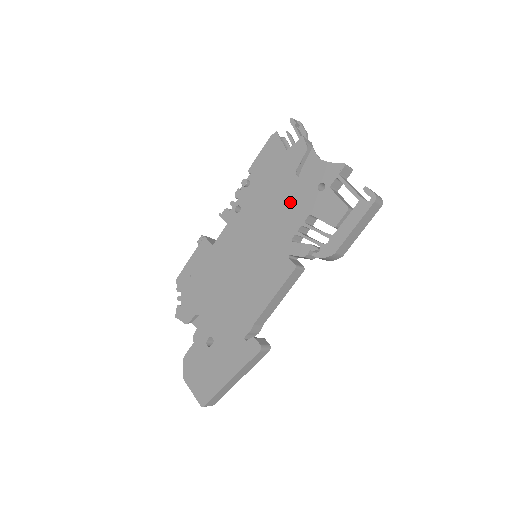
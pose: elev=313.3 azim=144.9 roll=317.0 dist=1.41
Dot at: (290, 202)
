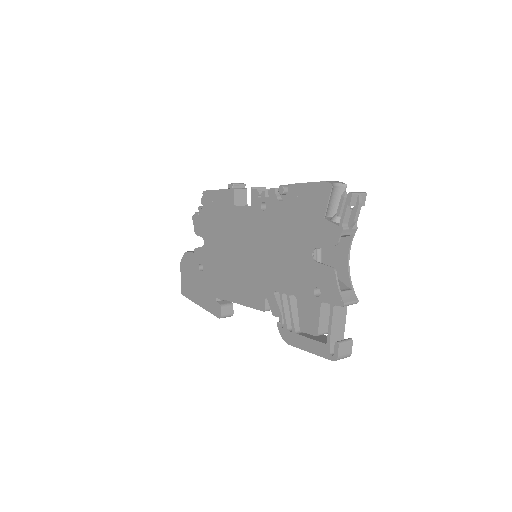
Dot at: (293, 265)
